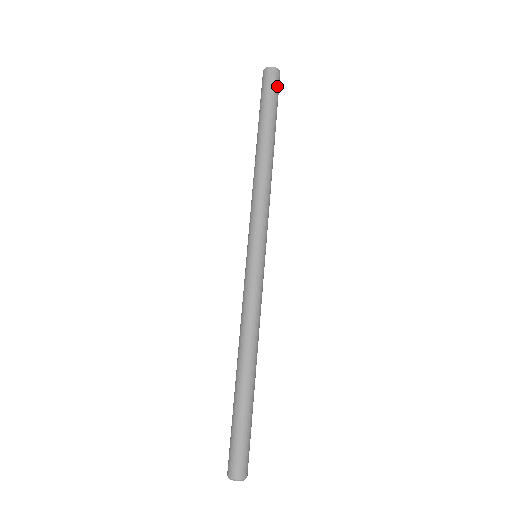
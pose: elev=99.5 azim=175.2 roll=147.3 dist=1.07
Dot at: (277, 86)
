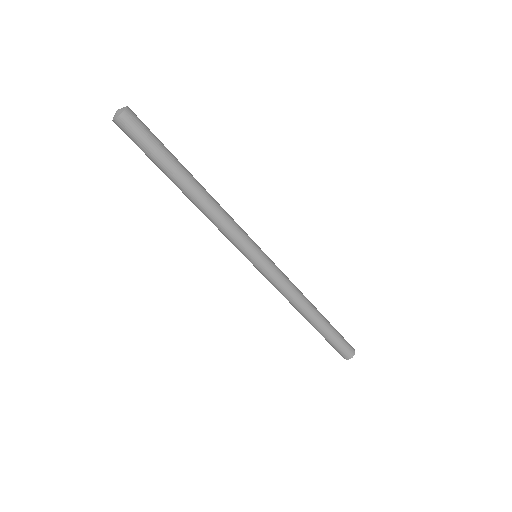
Dot at: (133, 134)
